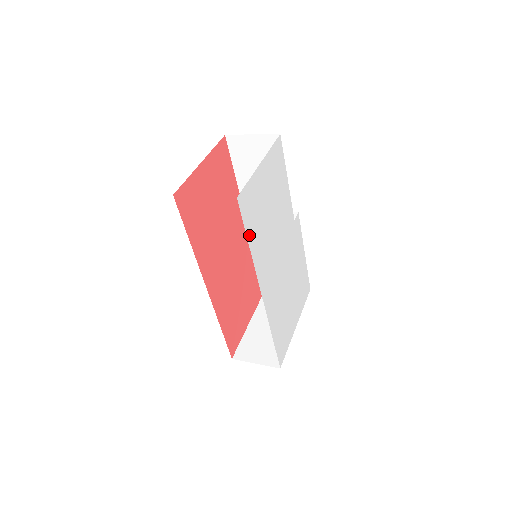
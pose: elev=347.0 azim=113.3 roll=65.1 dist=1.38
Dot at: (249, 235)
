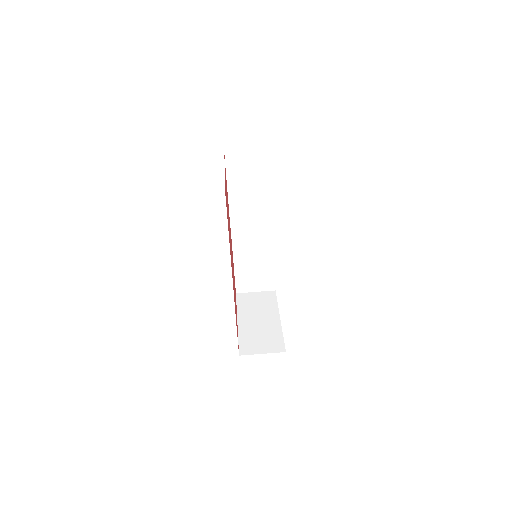
Dot at: occluded
